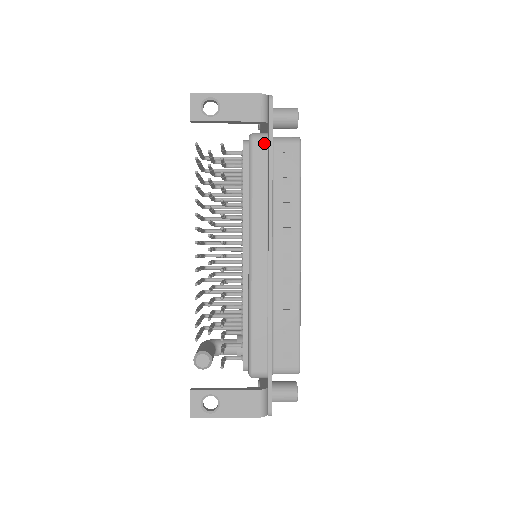
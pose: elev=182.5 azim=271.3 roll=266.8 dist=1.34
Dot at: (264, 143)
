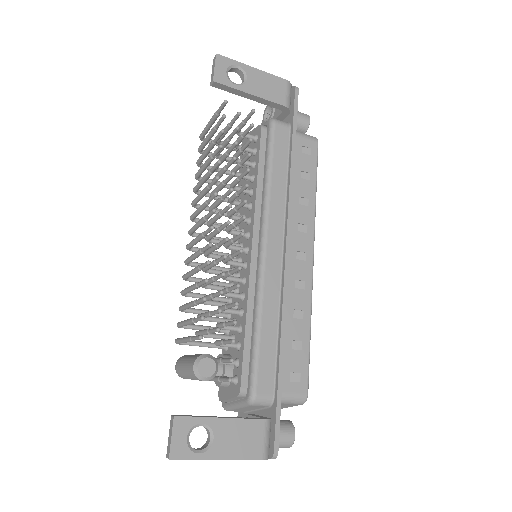
Dot at: (286, 130)
